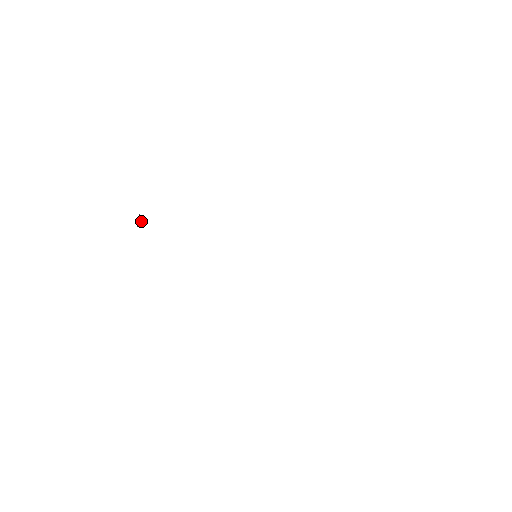
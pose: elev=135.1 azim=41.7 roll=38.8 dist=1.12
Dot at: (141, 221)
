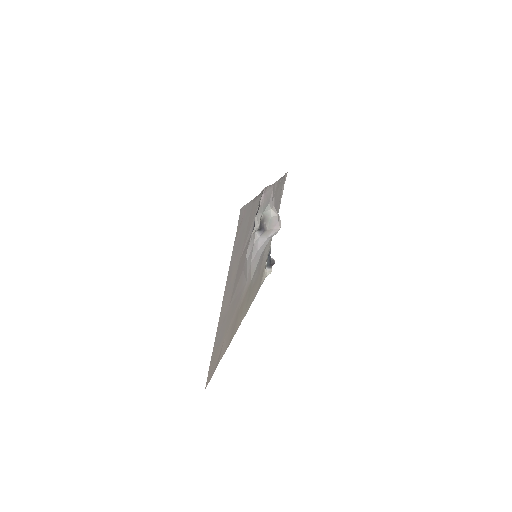
Dot at: (274, 260)
